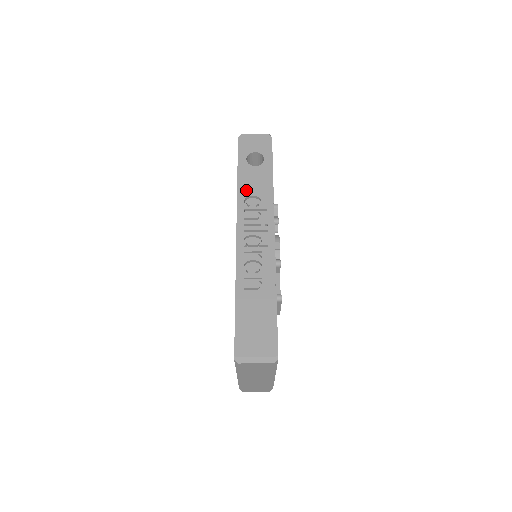
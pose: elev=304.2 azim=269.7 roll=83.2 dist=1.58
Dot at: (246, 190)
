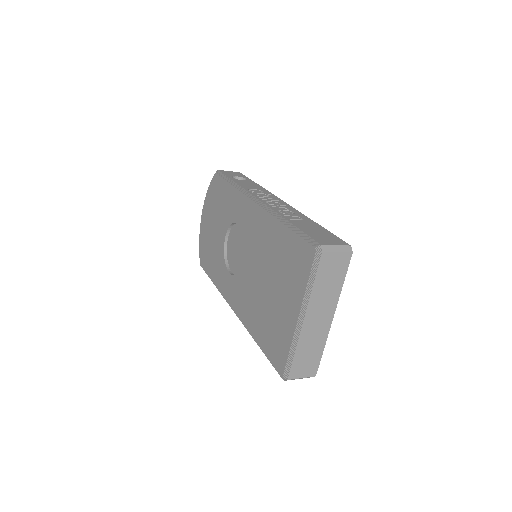
Dot at: (245, 186)
